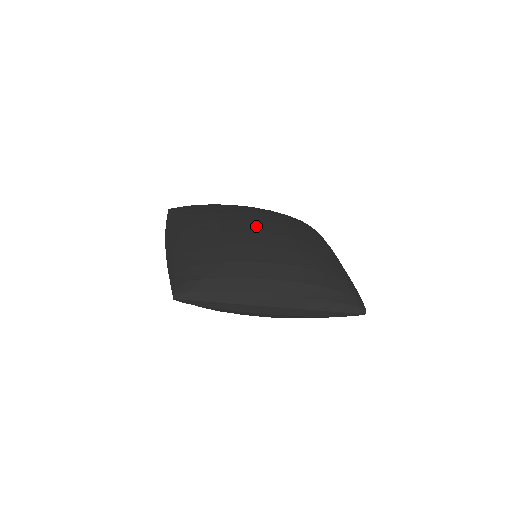
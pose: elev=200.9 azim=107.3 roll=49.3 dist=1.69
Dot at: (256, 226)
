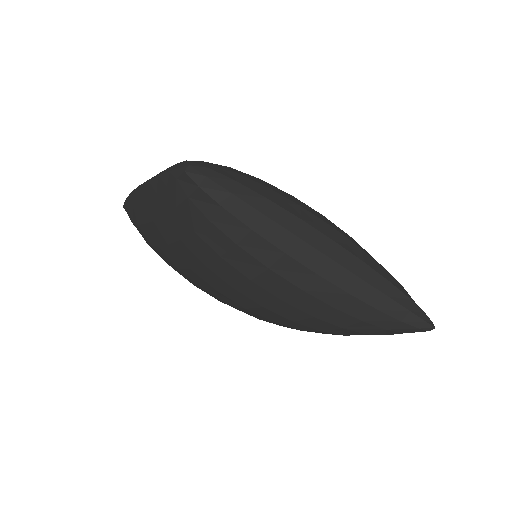
Dot at: occluded
